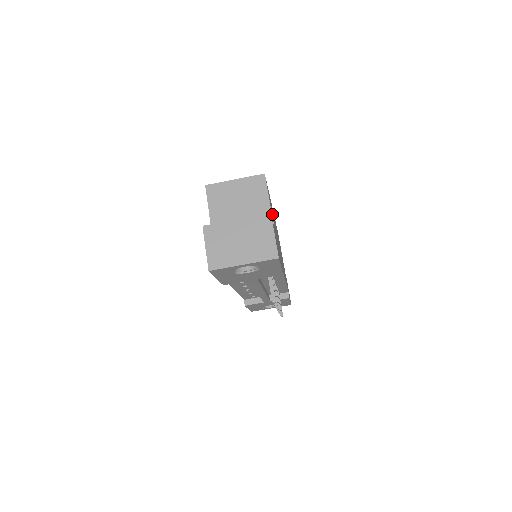
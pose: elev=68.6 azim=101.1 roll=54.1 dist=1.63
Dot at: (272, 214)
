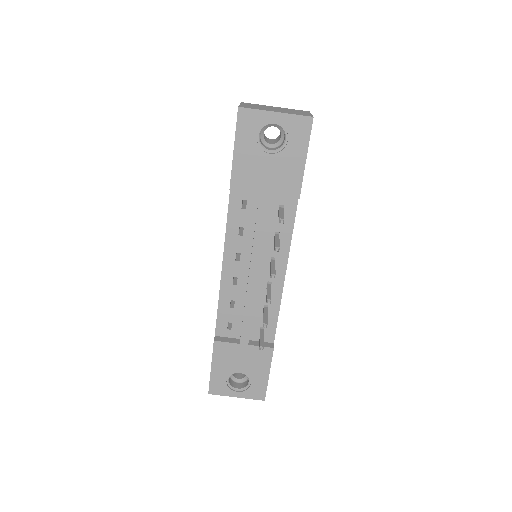
Dot at: occluded
